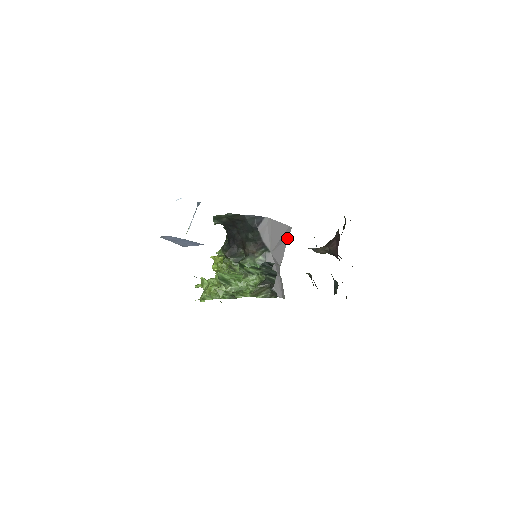
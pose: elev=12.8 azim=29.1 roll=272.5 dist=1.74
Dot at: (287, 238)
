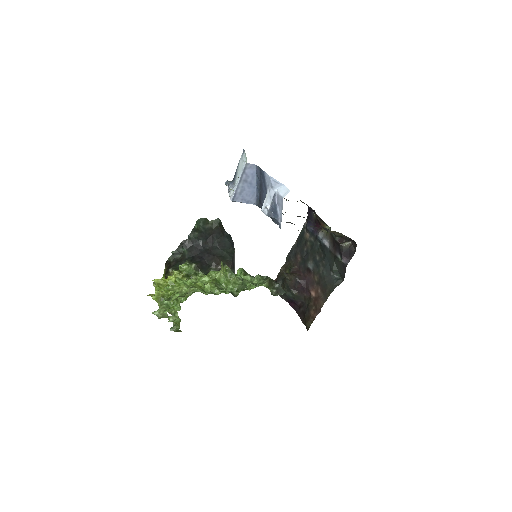
Dot at: occluded
